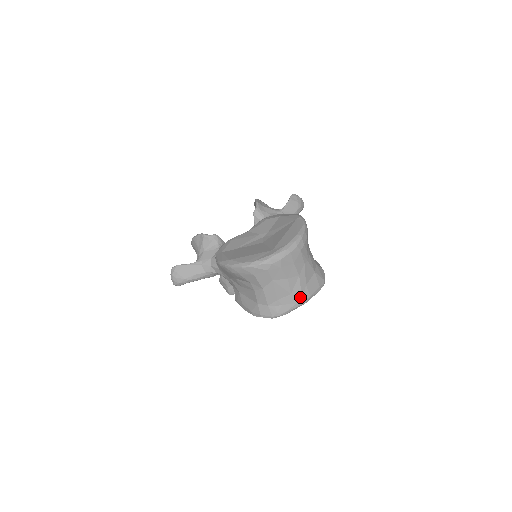
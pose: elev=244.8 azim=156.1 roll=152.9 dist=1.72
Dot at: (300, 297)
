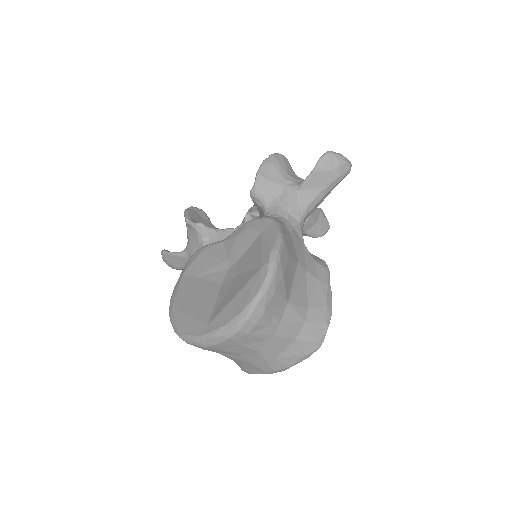
Dot at: (269, 368)
